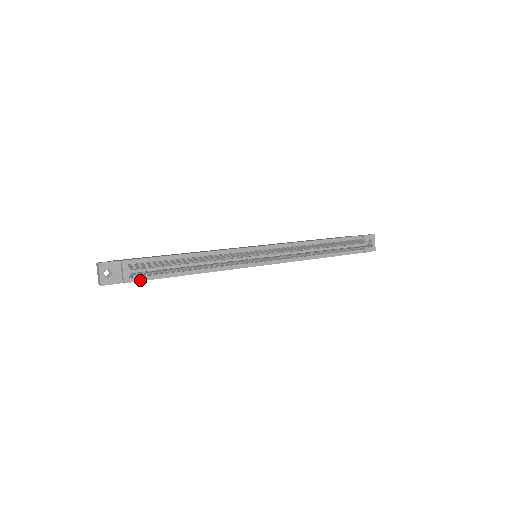
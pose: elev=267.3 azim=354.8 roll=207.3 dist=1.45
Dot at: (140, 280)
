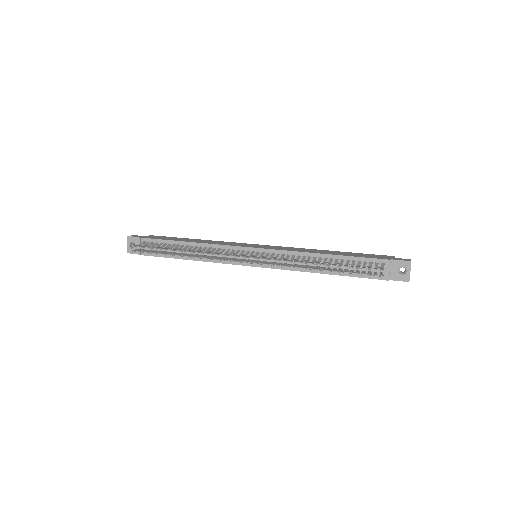
Dot at: (150, 255)
